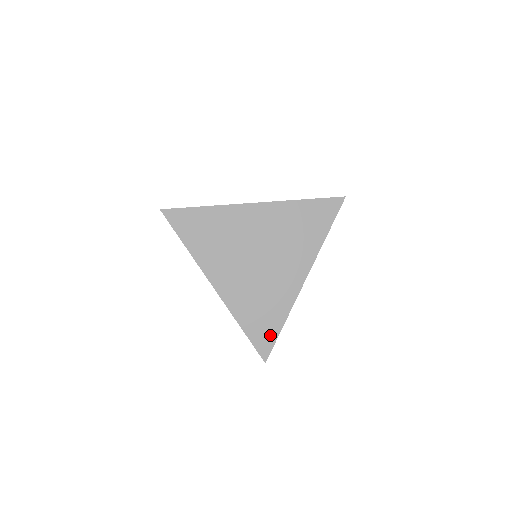
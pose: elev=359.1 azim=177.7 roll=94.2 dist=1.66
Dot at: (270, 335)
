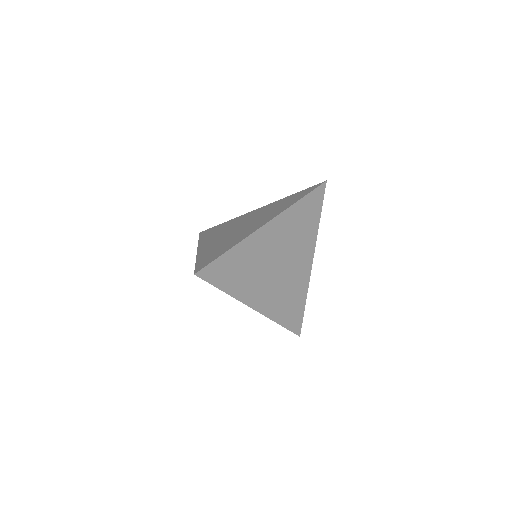
Dot at: (299, 316)
